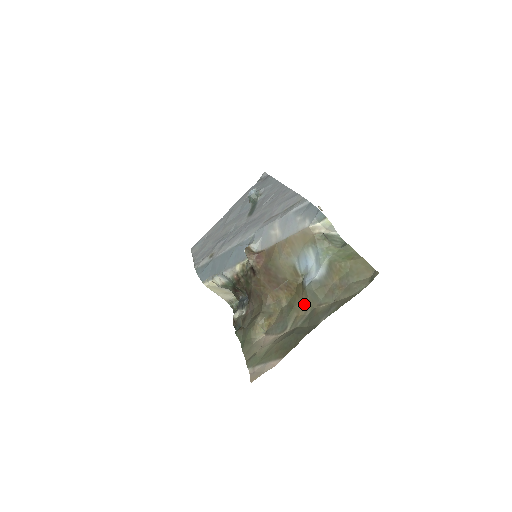
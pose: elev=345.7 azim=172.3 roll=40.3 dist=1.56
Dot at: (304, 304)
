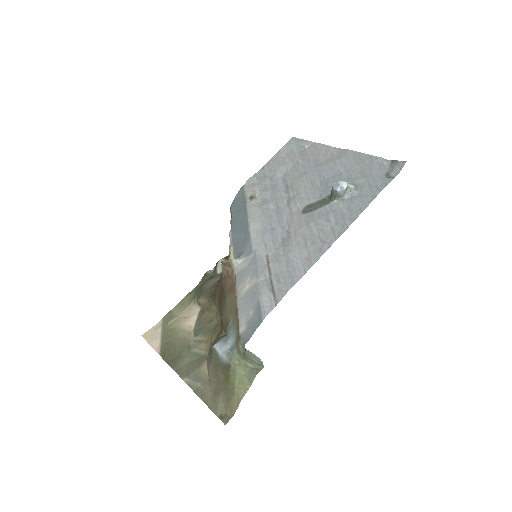
Dot at: (211, 346)
